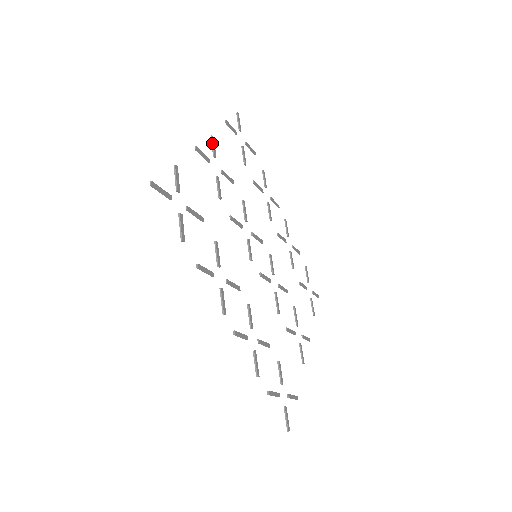
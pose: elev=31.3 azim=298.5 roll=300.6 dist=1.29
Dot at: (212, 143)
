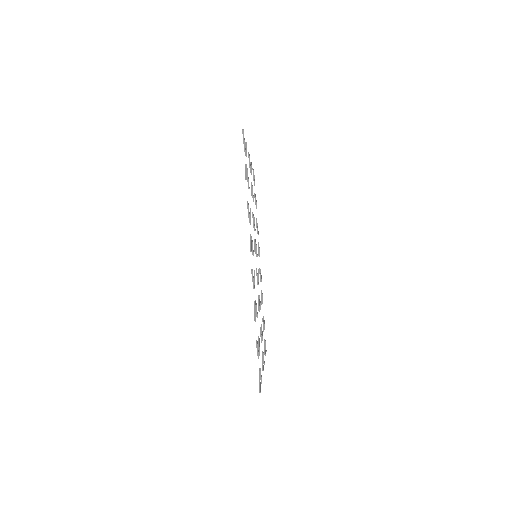
Dot at: (251, 165)
